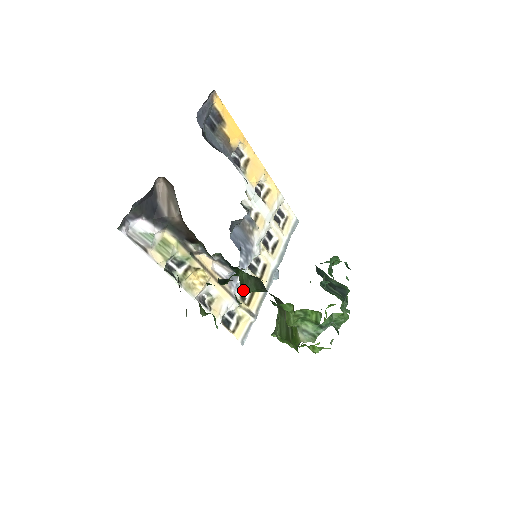
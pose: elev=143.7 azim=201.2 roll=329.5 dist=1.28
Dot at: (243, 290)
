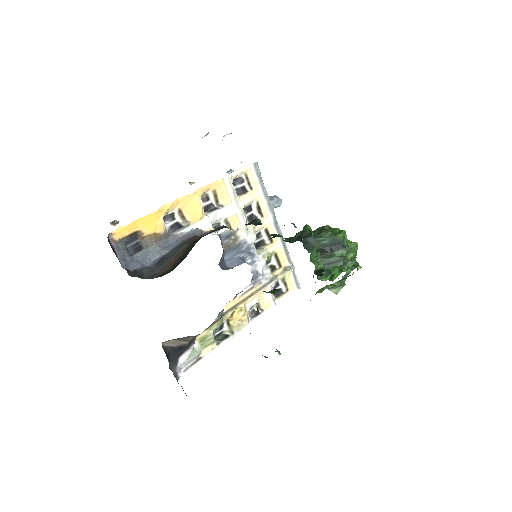
Dot at: (271, 293)
